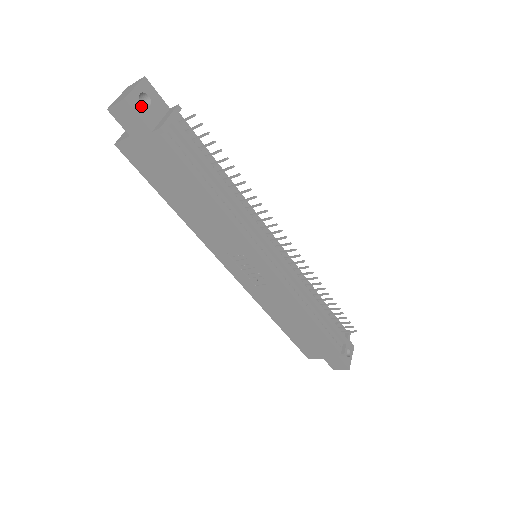
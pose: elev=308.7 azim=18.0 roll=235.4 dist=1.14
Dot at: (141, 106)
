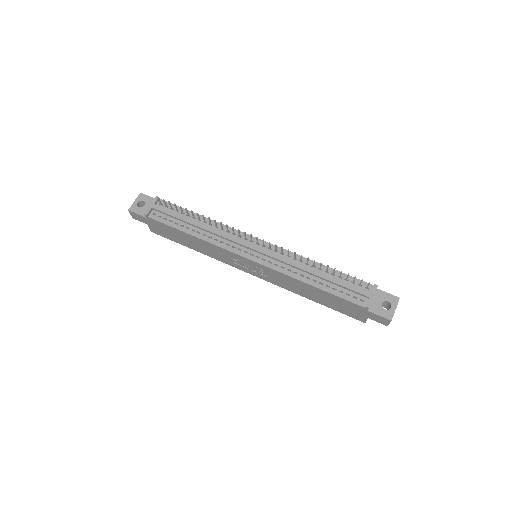
Dot at: (139, 208)
